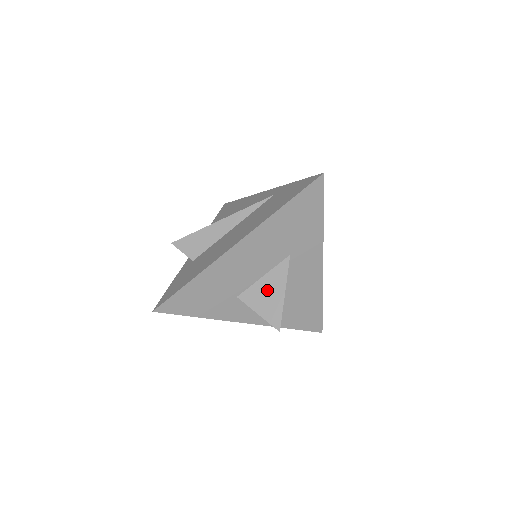
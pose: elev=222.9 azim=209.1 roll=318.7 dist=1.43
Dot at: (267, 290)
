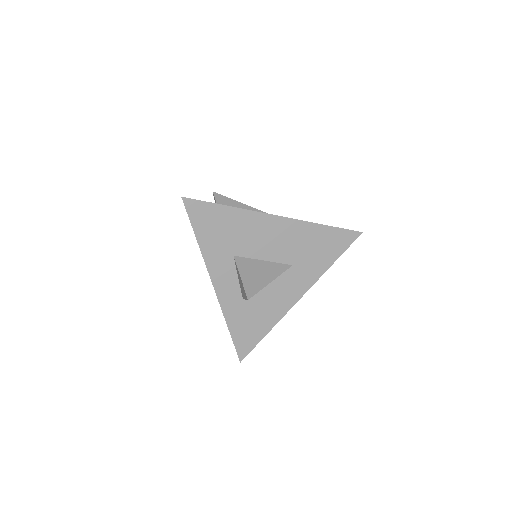
Dot at: (260, 270)
